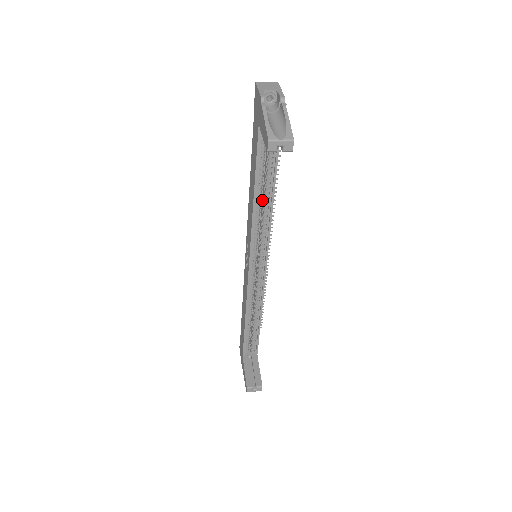
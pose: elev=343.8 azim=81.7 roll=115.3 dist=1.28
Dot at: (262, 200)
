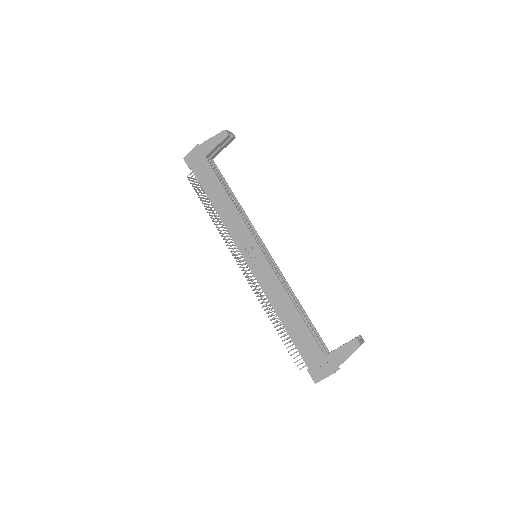
Dot at: occluded
